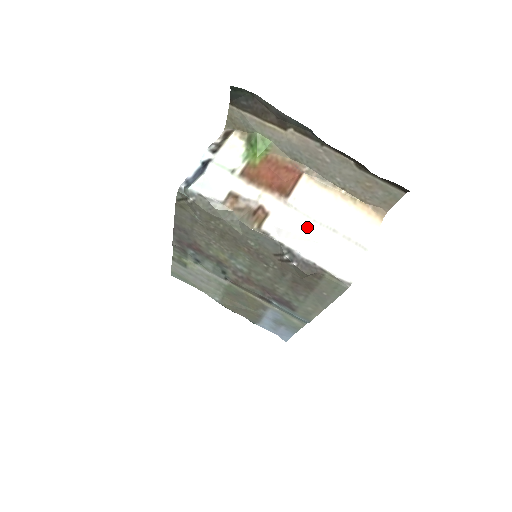
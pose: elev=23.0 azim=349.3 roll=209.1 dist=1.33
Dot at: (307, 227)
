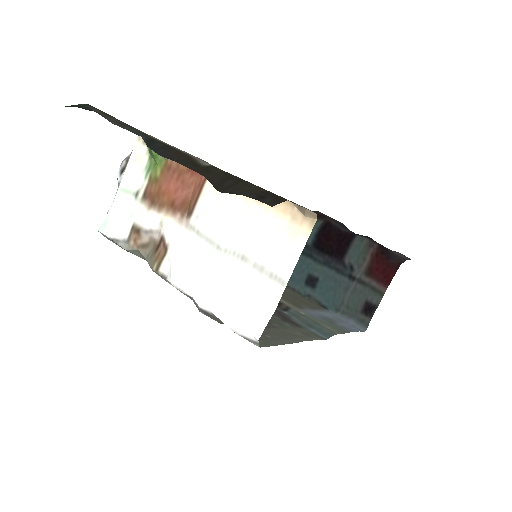
Dot at: (210, 258)
